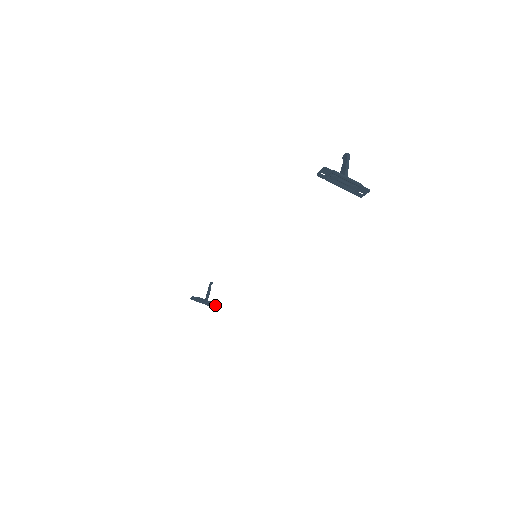
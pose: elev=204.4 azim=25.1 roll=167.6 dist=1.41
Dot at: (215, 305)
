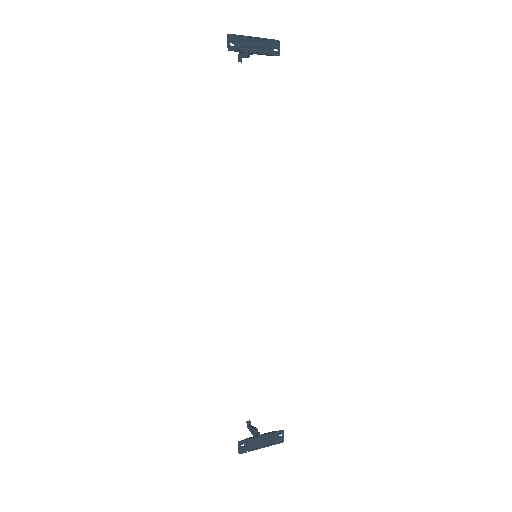
Dot at: (275, 434)
